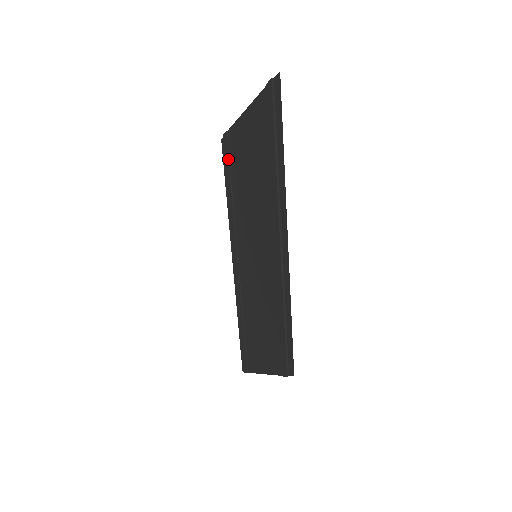
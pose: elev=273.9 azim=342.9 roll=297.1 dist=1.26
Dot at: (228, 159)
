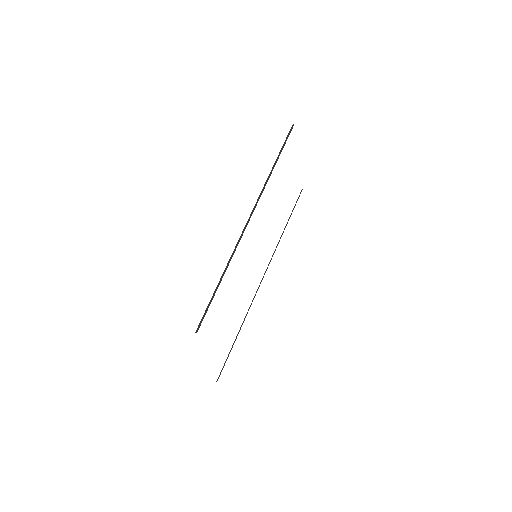
Dot at: (294, 206)
